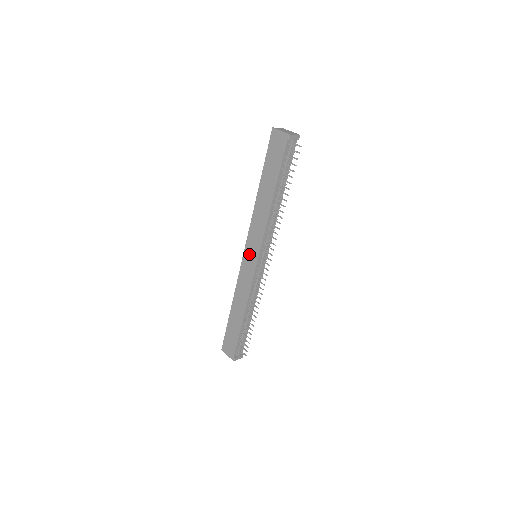
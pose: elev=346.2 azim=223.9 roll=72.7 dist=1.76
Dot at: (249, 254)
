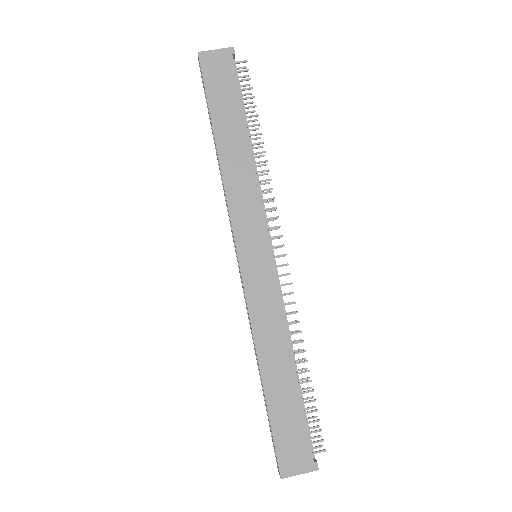
Dot at: (250, 253)
